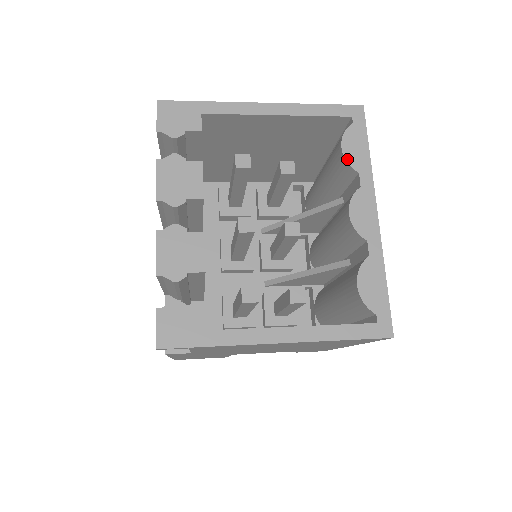
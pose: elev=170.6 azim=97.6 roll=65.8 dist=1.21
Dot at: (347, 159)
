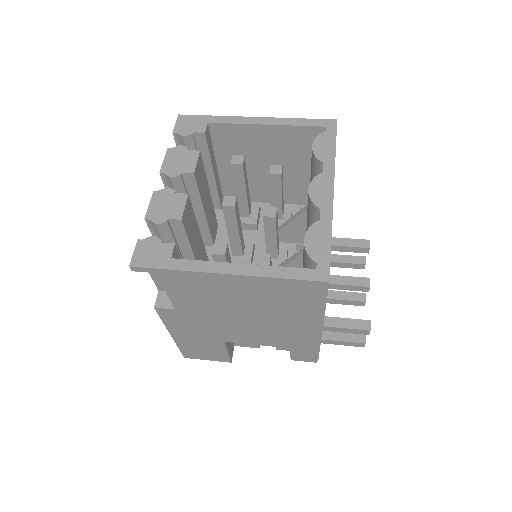
Dot at: (315, 153)
